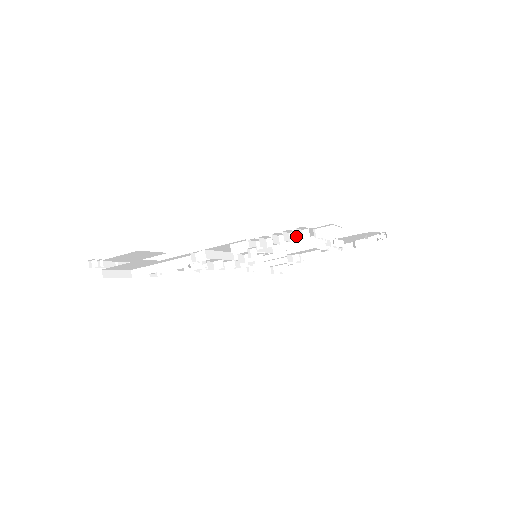
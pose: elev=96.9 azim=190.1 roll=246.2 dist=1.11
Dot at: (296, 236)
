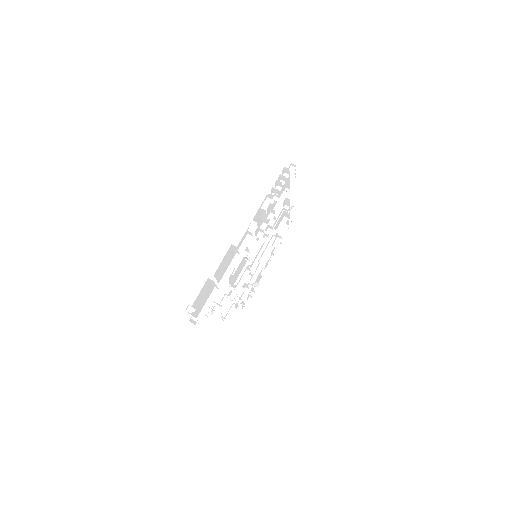
Dot at: (278, 194)
